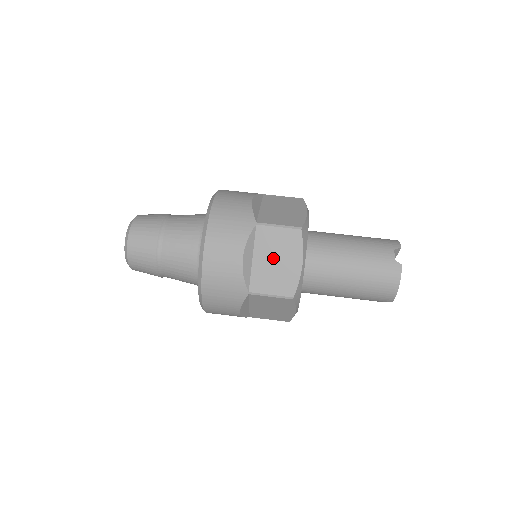
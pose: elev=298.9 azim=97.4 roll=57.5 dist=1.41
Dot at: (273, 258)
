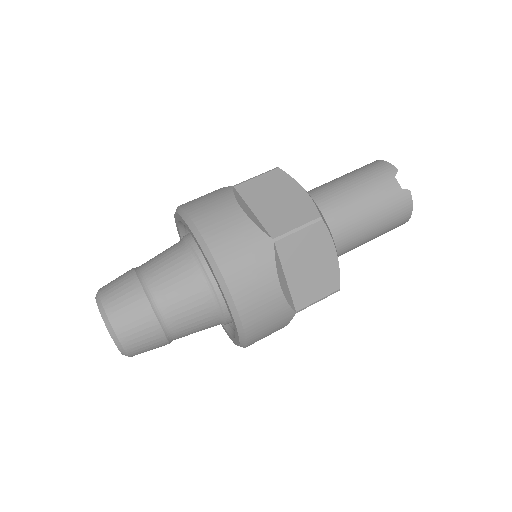
Dot at: (306, 265)
